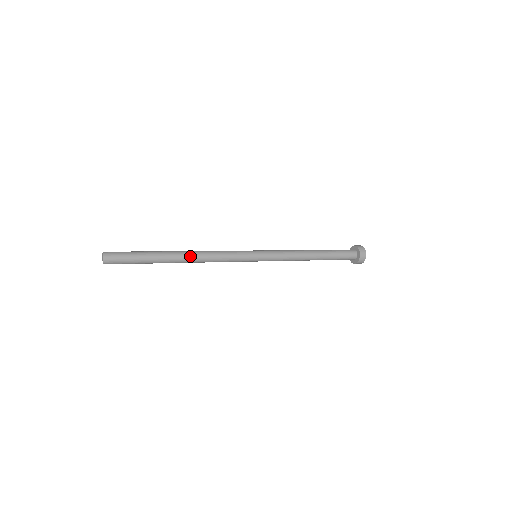
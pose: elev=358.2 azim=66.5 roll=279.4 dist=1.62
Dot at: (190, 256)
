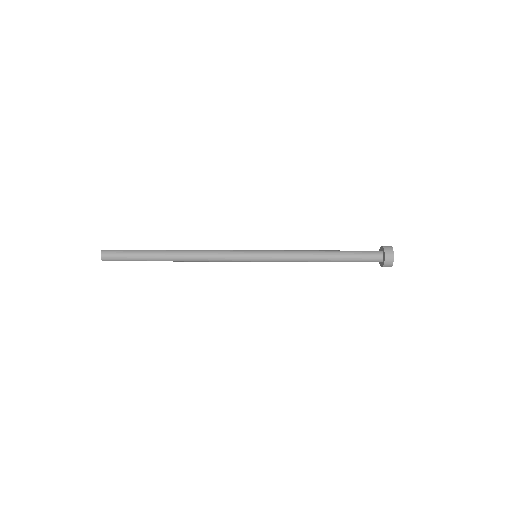
Dot at: (182, 256)
